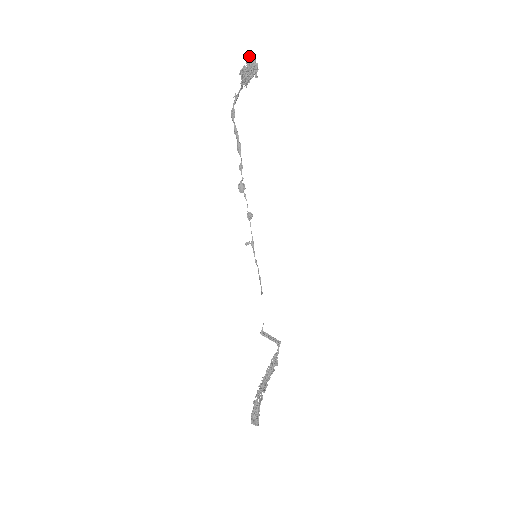
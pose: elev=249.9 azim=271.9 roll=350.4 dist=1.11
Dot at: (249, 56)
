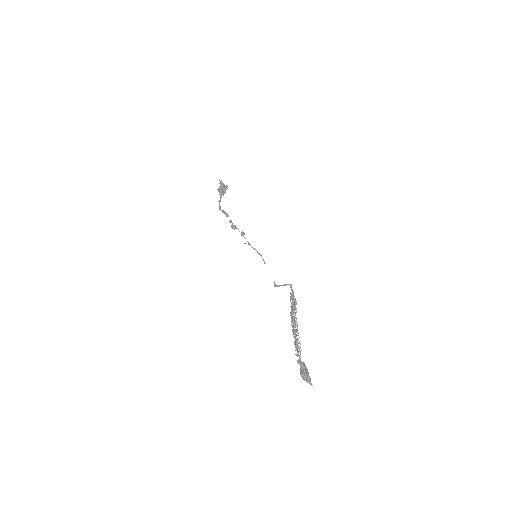
Dot at: (220, 181)
